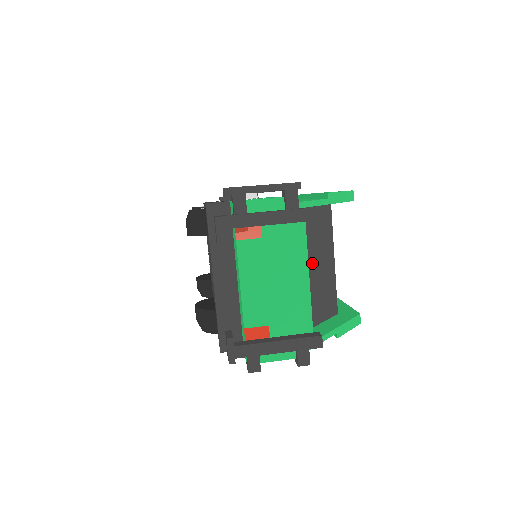
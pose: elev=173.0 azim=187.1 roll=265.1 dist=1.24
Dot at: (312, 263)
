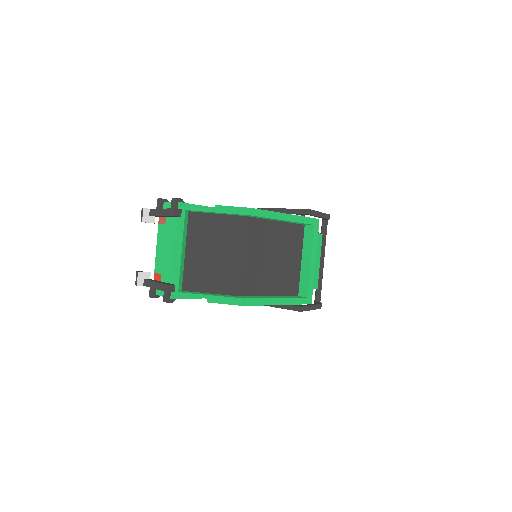
Dot at: (213, 251)
